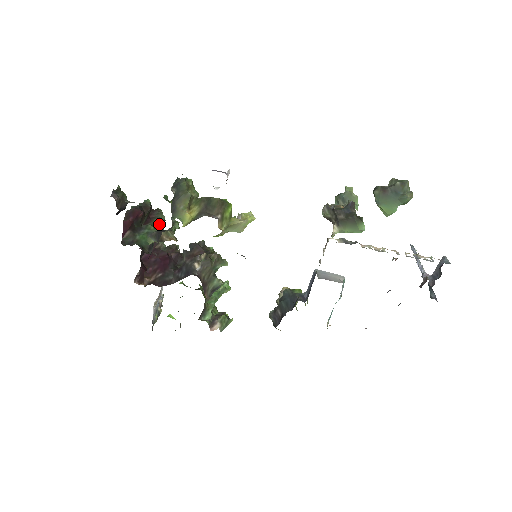
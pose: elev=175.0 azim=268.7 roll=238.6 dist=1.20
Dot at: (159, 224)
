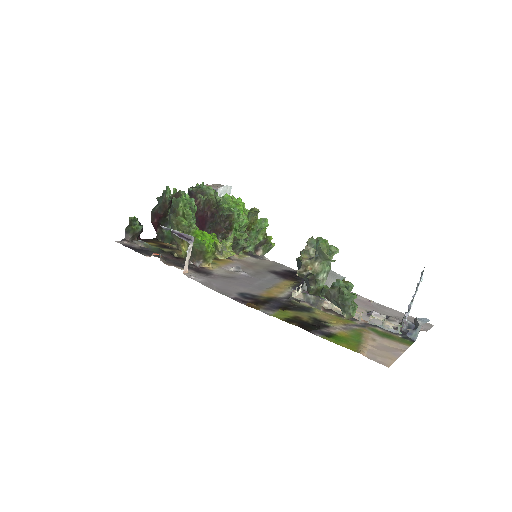
Dot at: occluded
